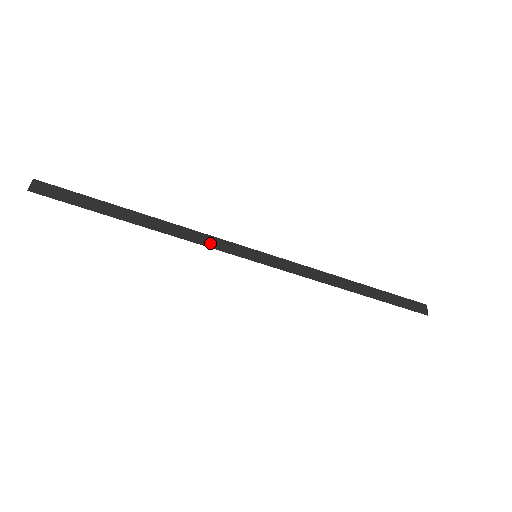
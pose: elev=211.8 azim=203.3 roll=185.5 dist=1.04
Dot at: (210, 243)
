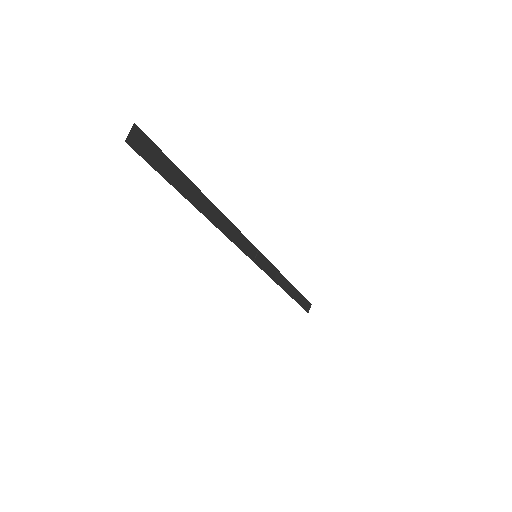
Dot at: (236, 239)
